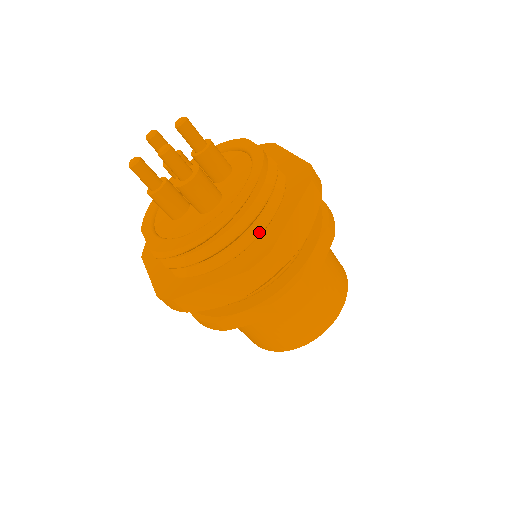
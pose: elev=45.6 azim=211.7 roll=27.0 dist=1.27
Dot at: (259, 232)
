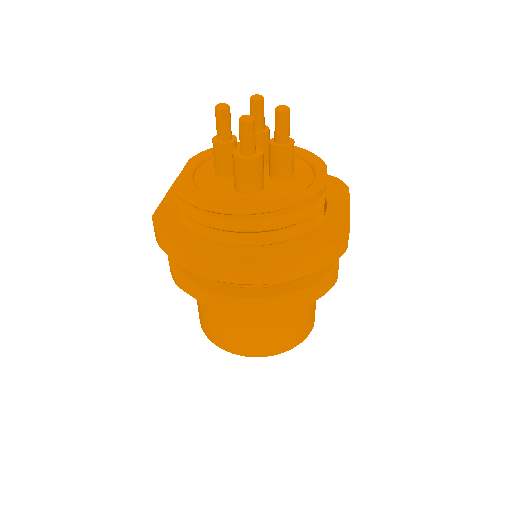
Dot at: (258, 243)
